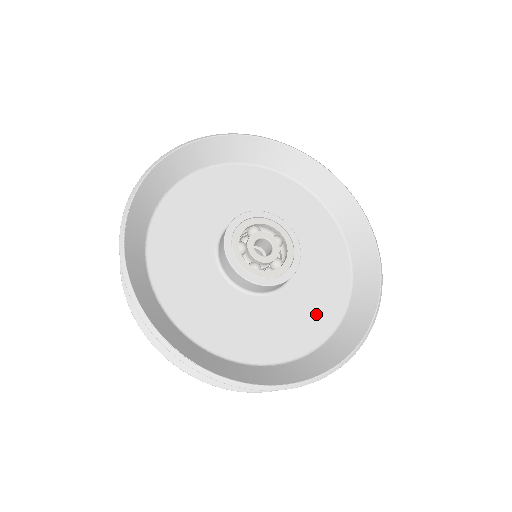
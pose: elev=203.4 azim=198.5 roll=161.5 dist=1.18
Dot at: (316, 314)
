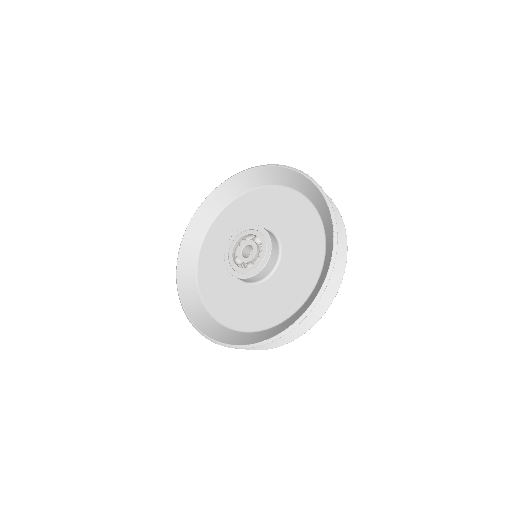
Dot at: (251, 314)
